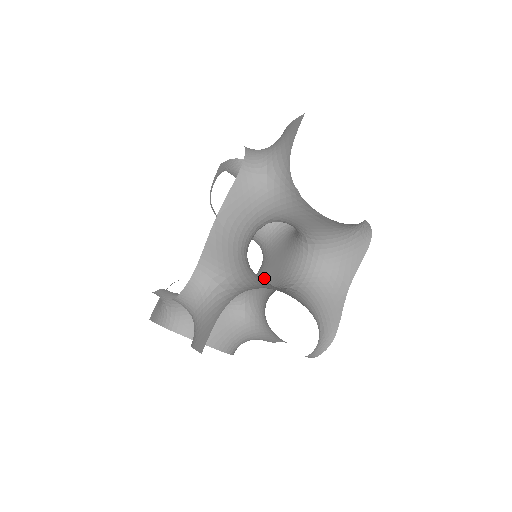
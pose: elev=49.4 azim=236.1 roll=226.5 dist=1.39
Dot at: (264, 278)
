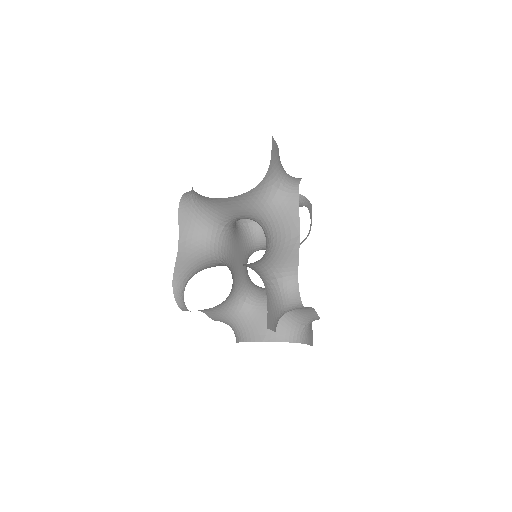
Dot at: occluded
